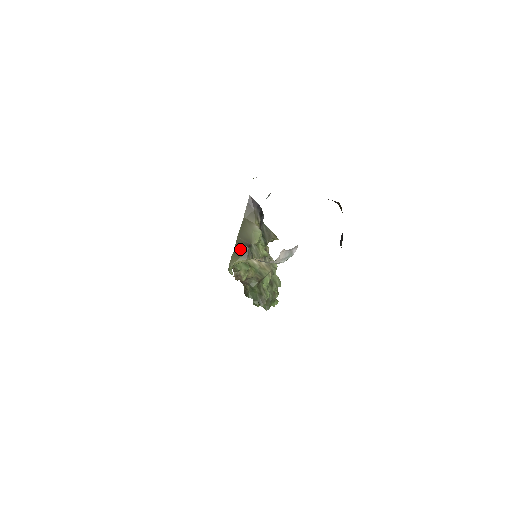
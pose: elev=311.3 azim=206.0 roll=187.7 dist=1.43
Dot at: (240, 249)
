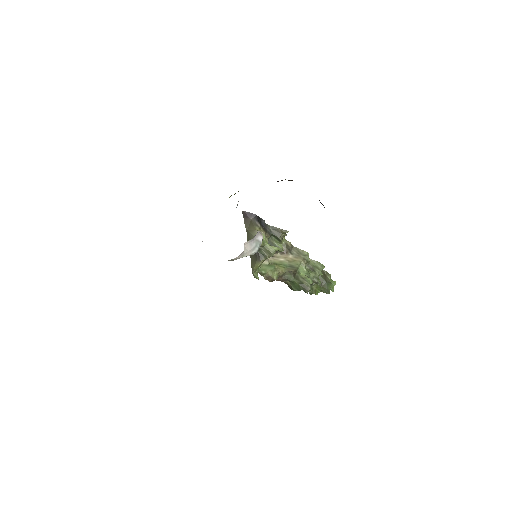
Dot at: (253, 256)
